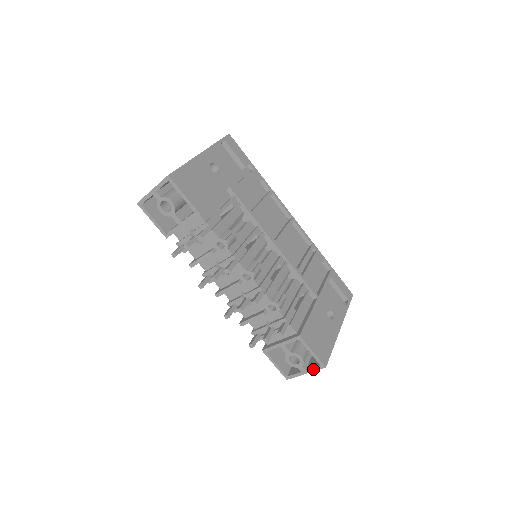
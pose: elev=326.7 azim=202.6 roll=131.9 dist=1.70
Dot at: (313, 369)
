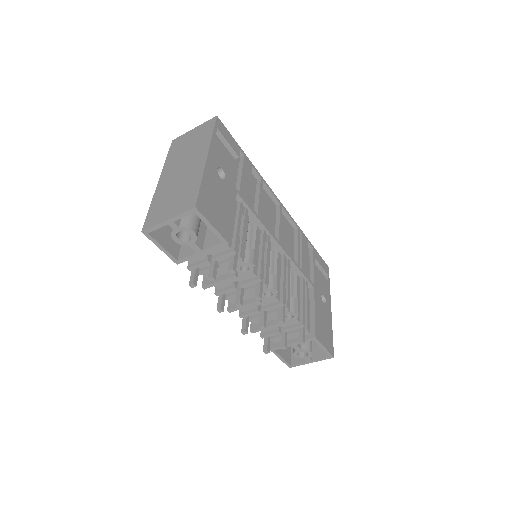
Dot at: (320, 359)
